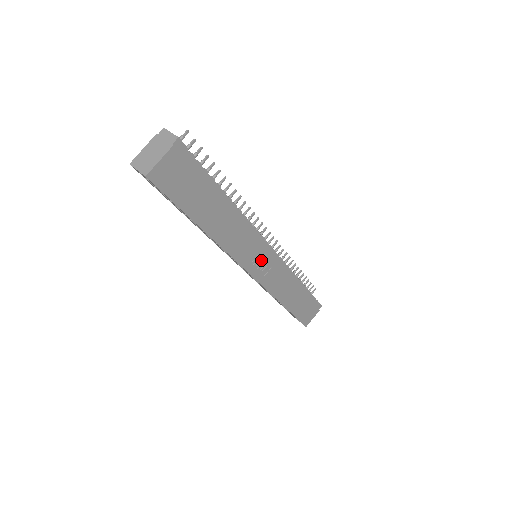
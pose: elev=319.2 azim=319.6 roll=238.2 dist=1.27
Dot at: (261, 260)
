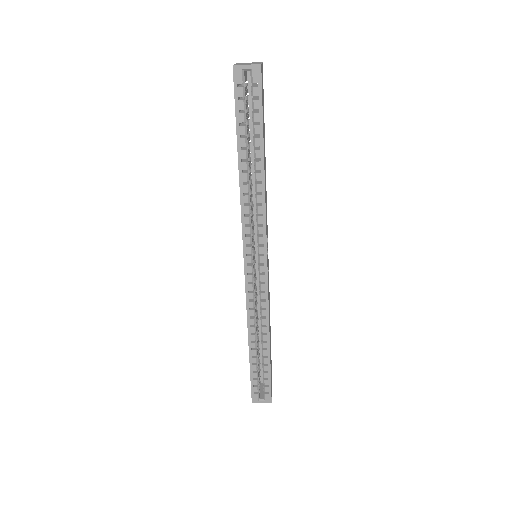
Dot at: (267, 252)
